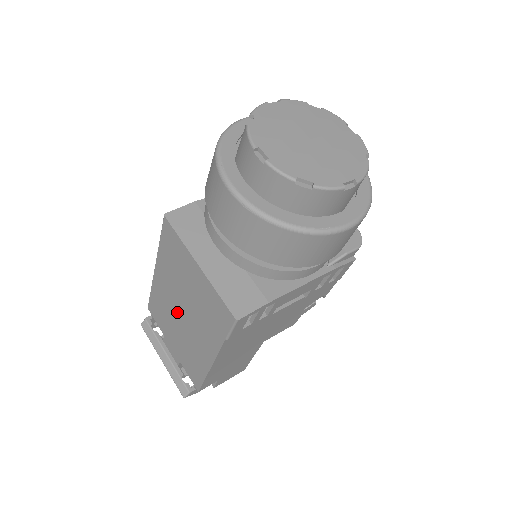
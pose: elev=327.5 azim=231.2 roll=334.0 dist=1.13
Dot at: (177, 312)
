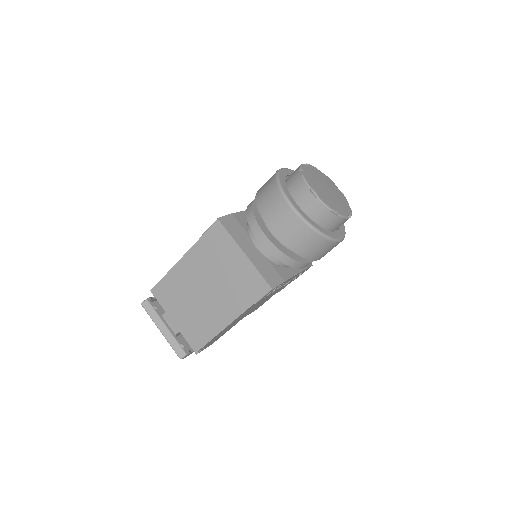
Dot at: (198, 290)
